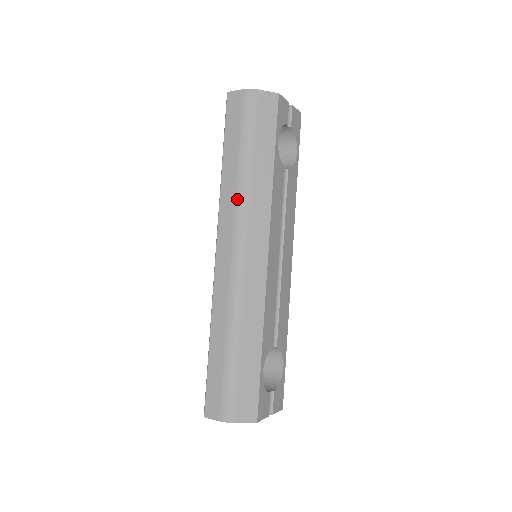
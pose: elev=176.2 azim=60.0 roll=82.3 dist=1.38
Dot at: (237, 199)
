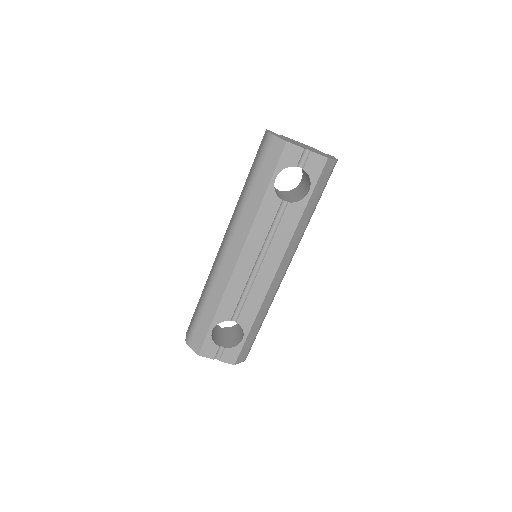
Dot at: (237, 211)
